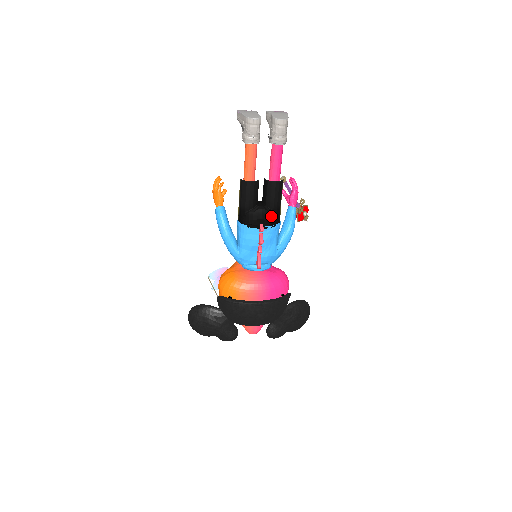
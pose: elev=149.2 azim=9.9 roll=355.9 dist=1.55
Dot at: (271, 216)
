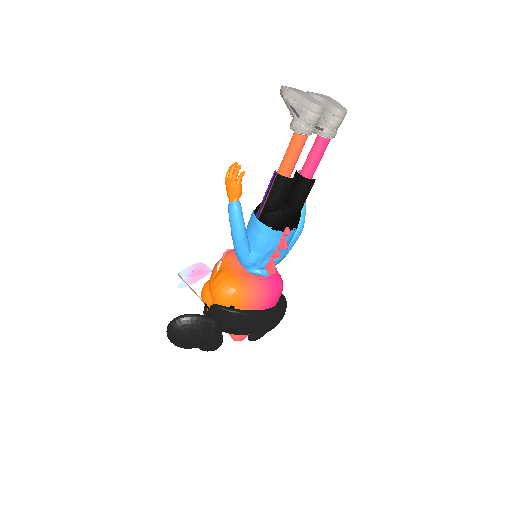
Dot at: (297, 217)
